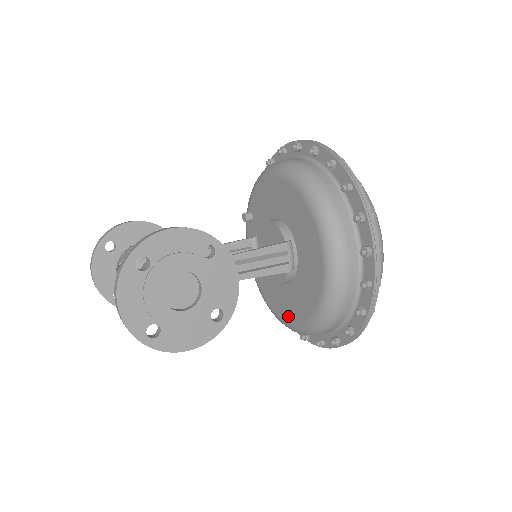
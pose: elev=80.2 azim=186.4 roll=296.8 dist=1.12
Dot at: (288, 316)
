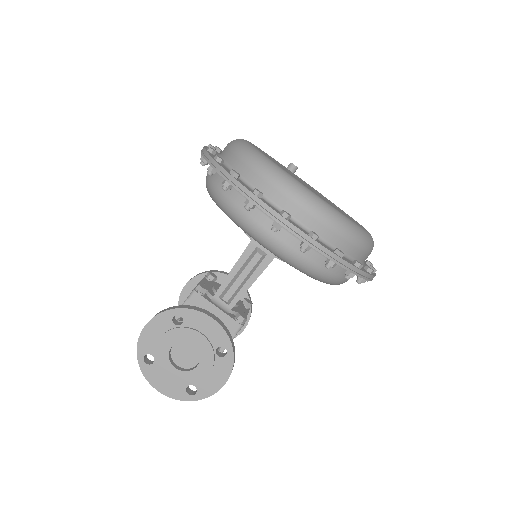
Dot at: occluded
